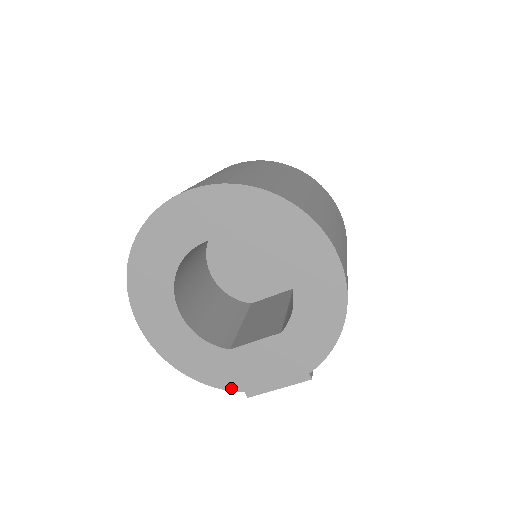
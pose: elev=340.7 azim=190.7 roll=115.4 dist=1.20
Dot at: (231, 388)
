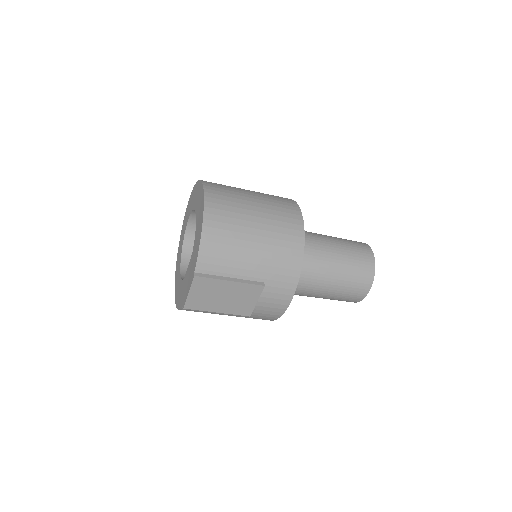
Dot at: (182, 305)
